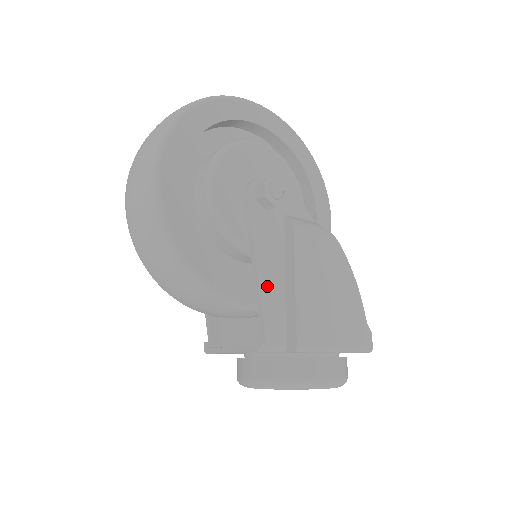
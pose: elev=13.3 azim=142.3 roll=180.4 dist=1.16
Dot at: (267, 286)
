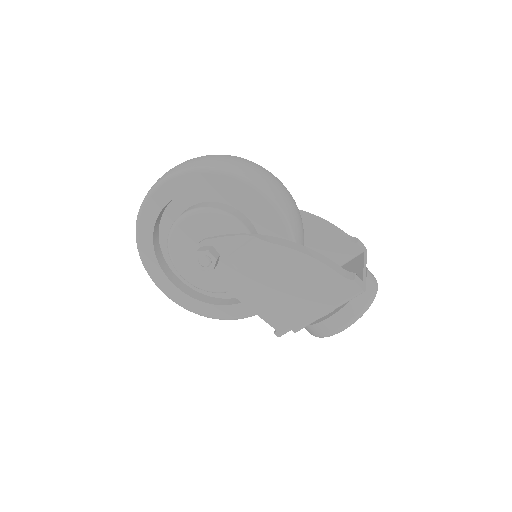
Dot at: (255, 305)
